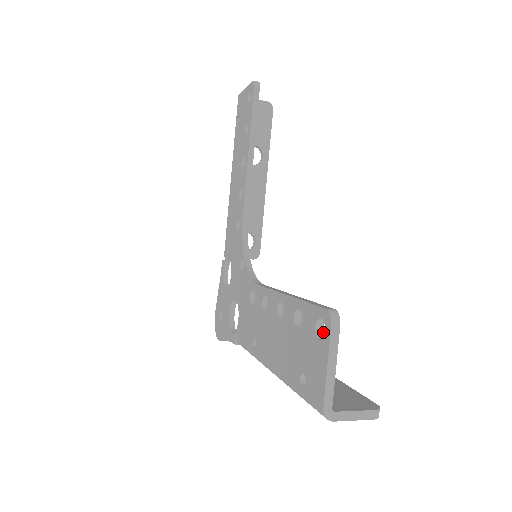
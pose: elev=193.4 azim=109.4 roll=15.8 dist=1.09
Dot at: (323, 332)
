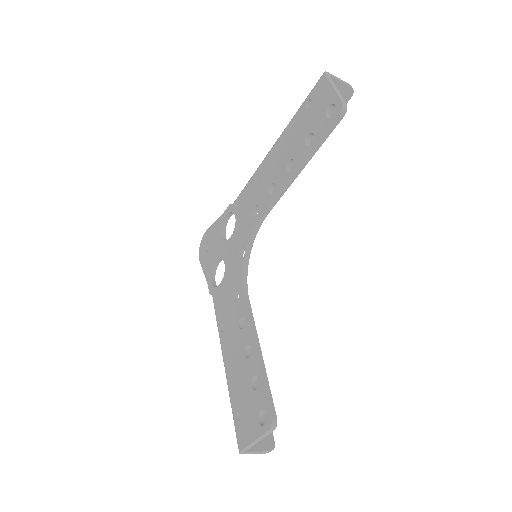
Dot at: occluded
